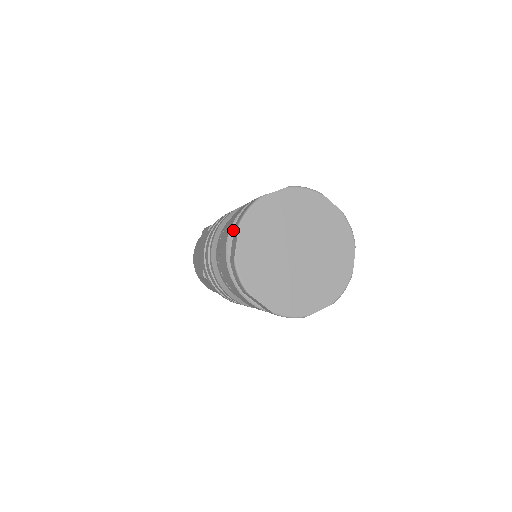
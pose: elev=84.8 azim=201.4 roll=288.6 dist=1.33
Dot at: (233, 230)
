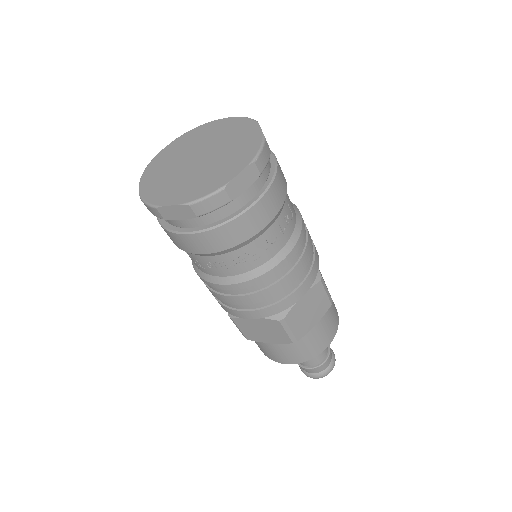
Dot at: occluded
